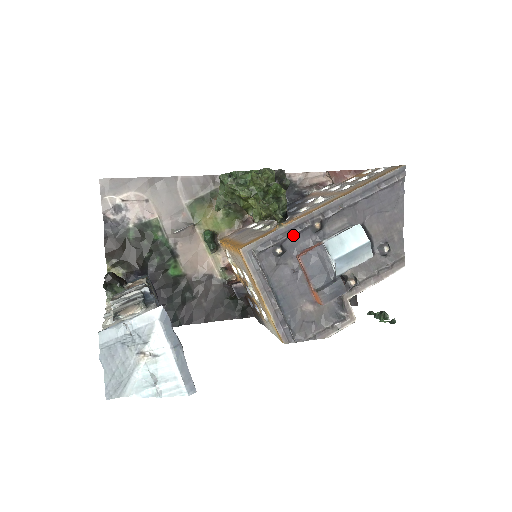
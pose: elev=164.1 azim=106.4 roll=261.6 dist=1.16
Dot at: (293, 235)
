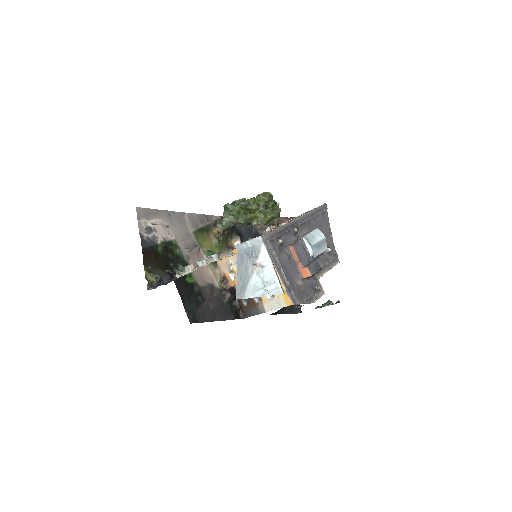
Dot at: (284, 234)
